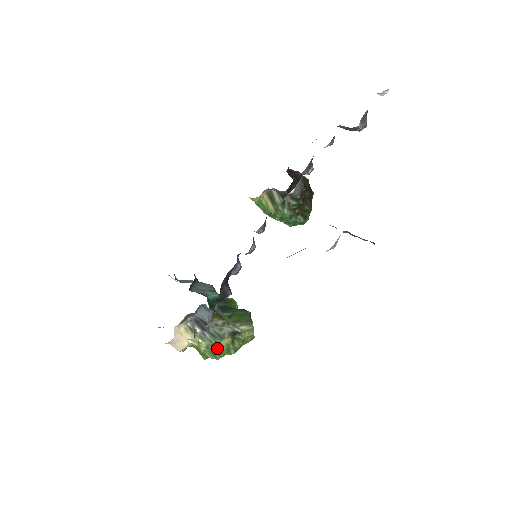
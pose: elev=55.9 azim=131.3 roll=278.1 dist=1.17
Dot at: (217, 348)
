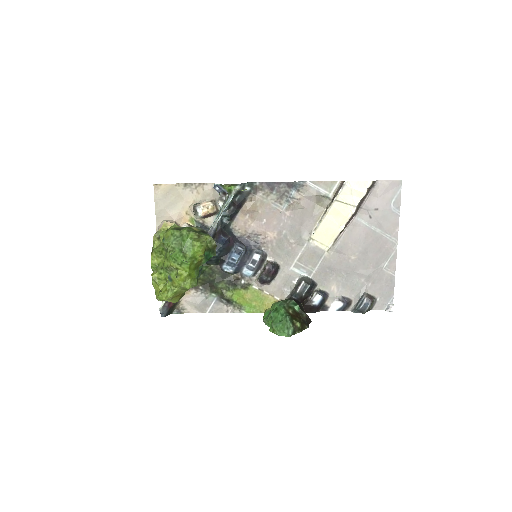
Dot at: occluded
